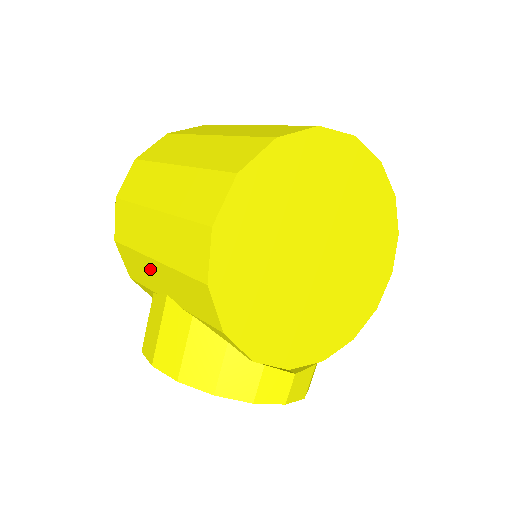
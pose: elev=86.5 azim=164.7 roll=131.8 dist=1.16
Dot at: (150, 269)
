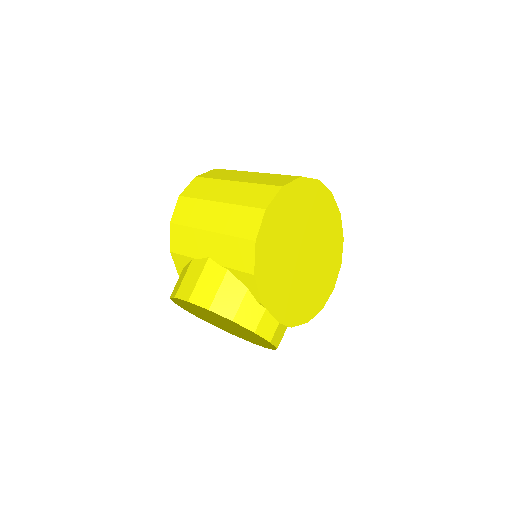
Dot at: (201, 239)
